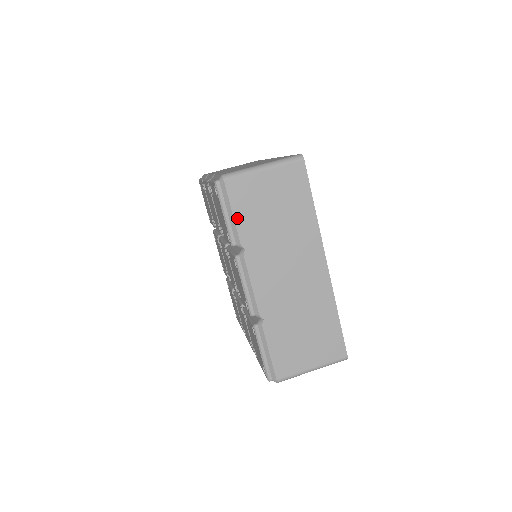
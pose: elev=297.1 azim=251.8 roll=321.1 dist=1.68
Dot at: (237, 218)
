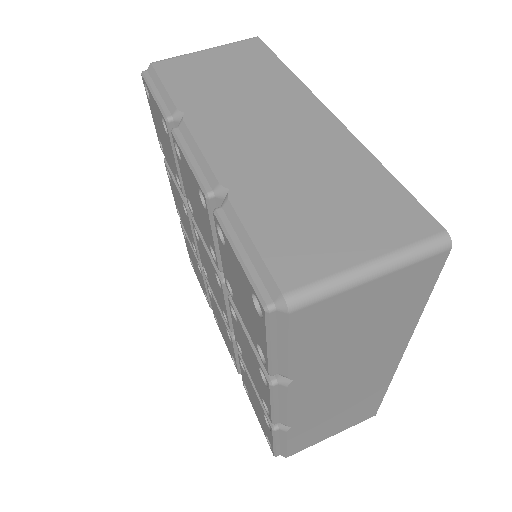
Dot at: (294, 352)
